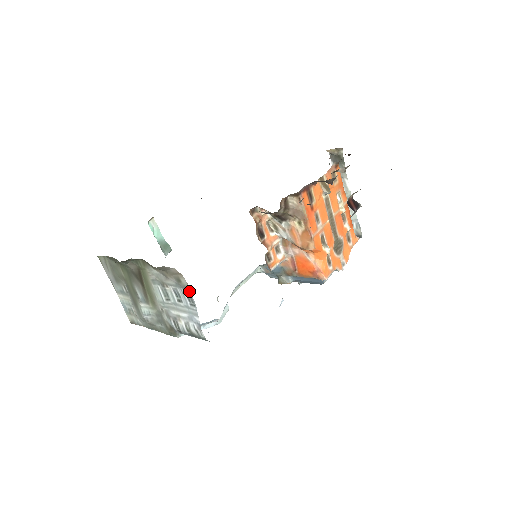
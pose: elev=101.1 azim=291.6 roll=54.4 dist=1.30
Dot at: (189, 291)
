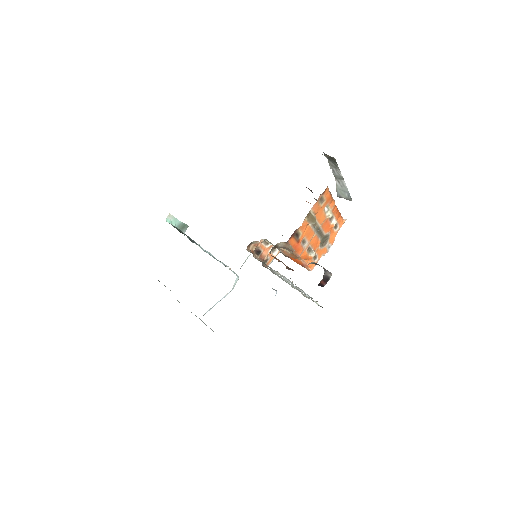
Dot at: occluded
